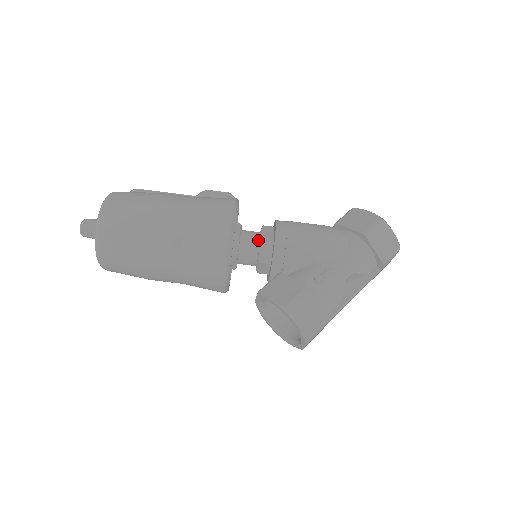
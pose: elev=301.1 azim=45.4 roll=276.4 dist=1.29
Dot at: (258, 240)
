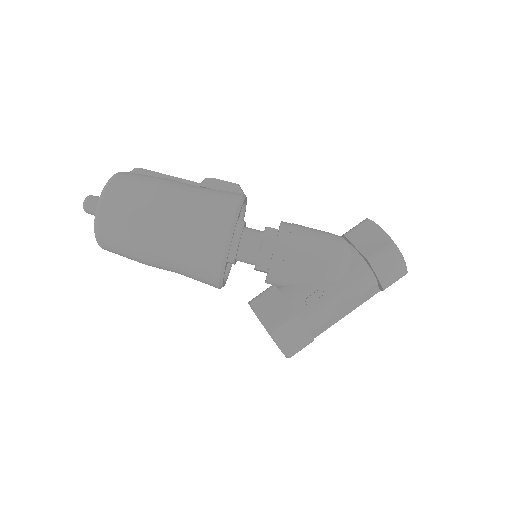
Dot at: (258, 245)
